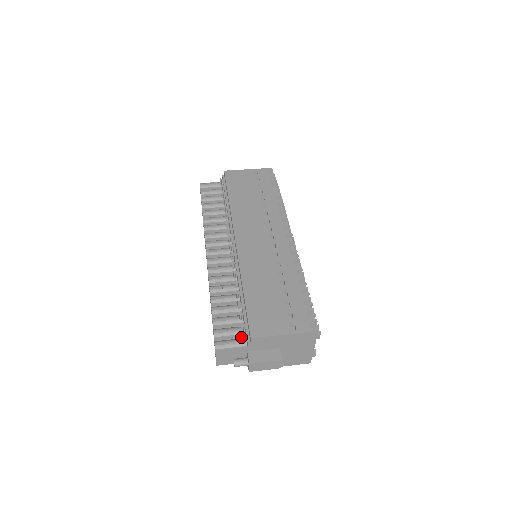
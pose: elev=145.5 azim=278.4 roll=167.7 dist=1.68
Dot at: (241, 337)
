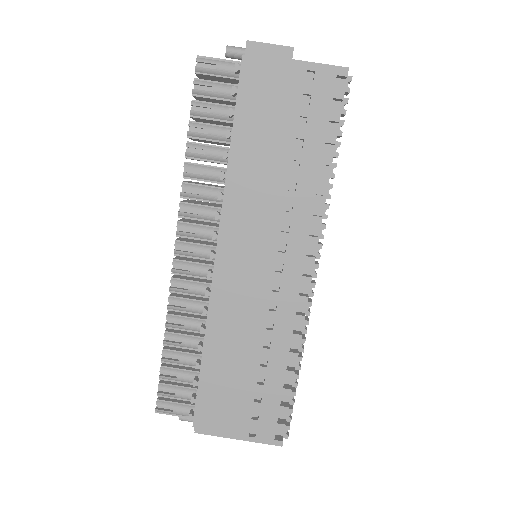
Dot at: (191, 404)
